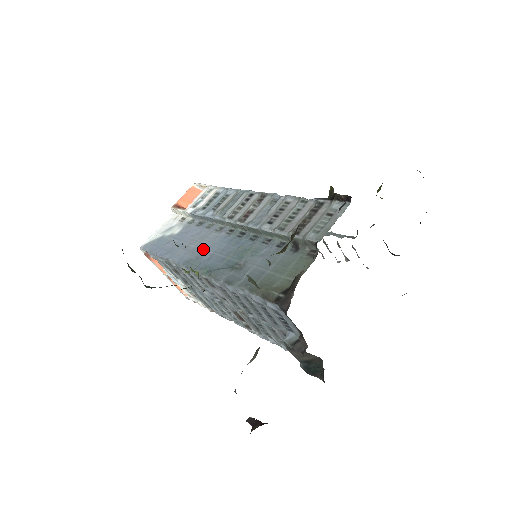
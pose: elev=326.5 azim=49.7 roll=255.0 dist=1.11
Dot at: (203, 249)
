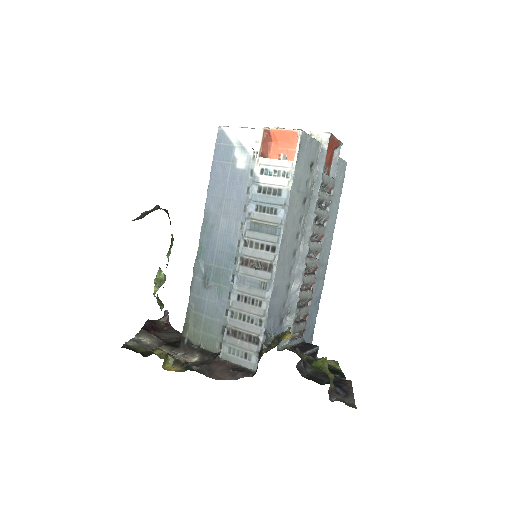
Dot at: (220, 226)
